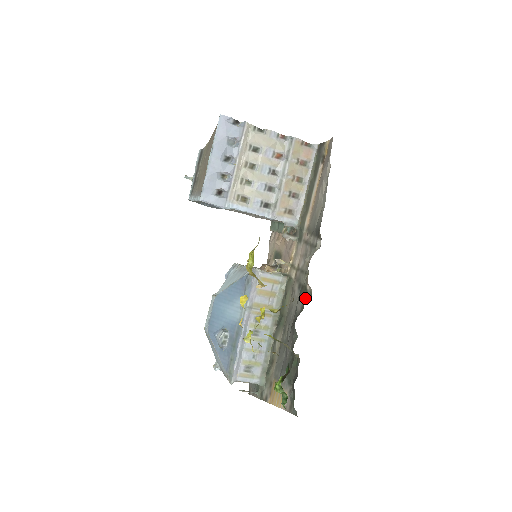
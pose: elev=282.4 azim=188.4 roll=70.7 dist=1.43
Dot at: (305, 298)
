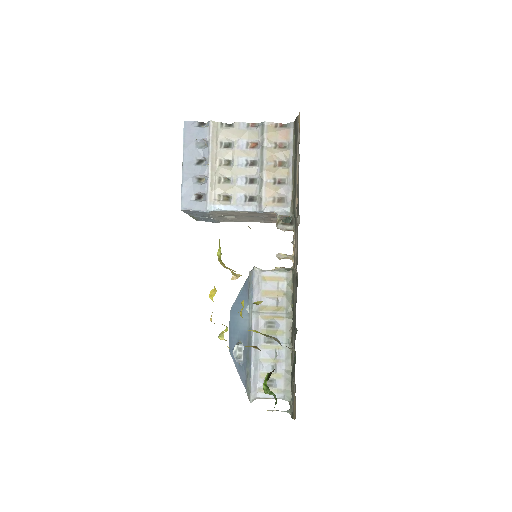
Dot at: occluded
